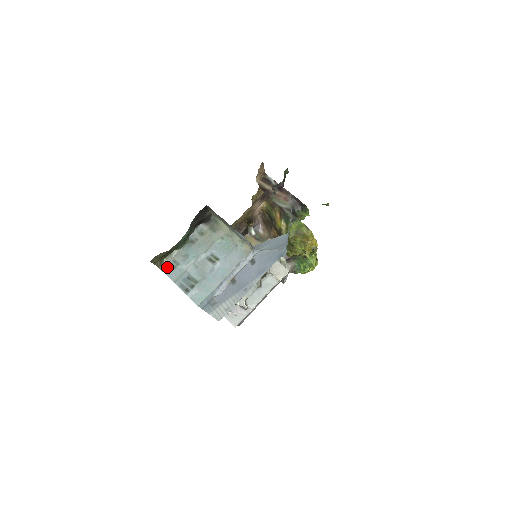
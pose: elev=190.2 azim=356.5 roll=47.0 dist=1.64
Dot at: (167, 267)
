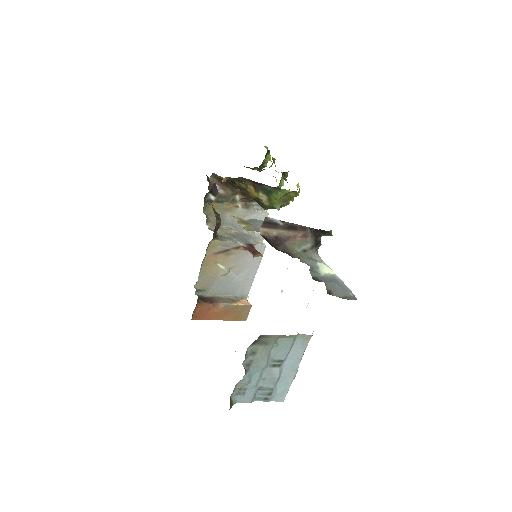
Dot at: (236, 398)
